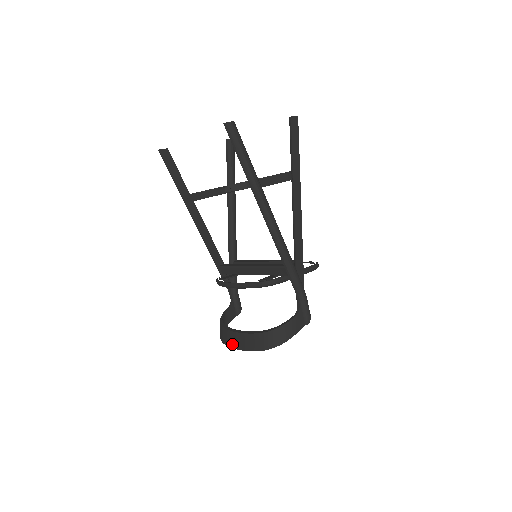
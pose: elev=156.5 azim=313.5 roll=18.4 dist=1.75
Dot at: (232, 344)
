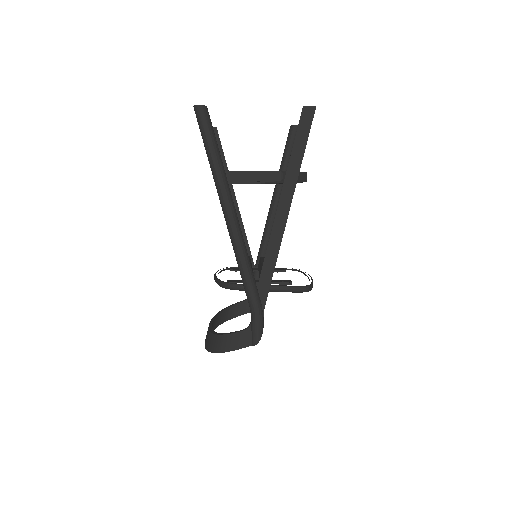
Dot at: occluded
